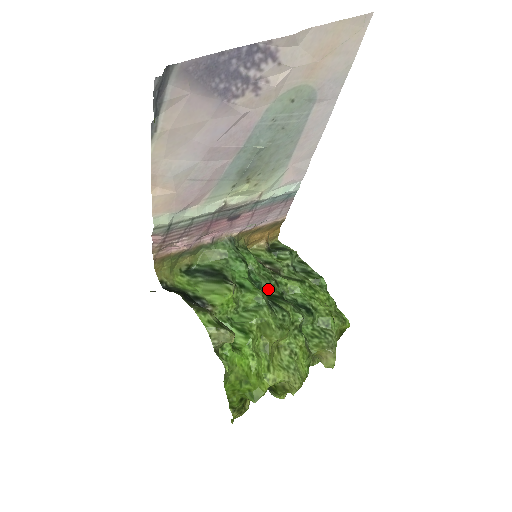
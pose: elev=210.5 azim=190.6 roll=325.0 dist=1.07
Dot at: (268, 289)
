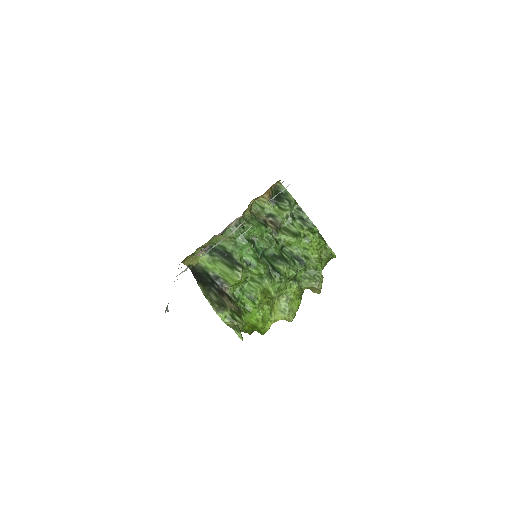
Dot at: (270, 249)
